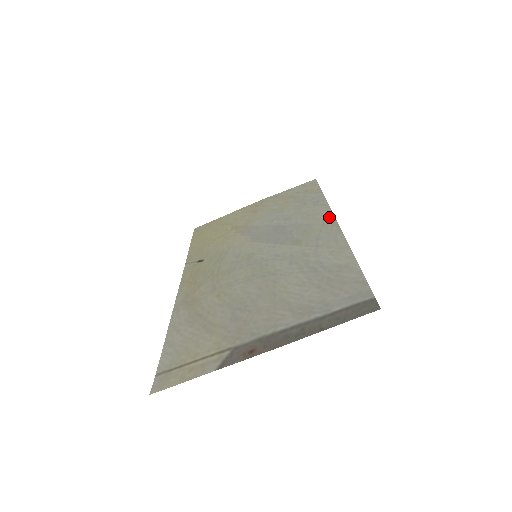
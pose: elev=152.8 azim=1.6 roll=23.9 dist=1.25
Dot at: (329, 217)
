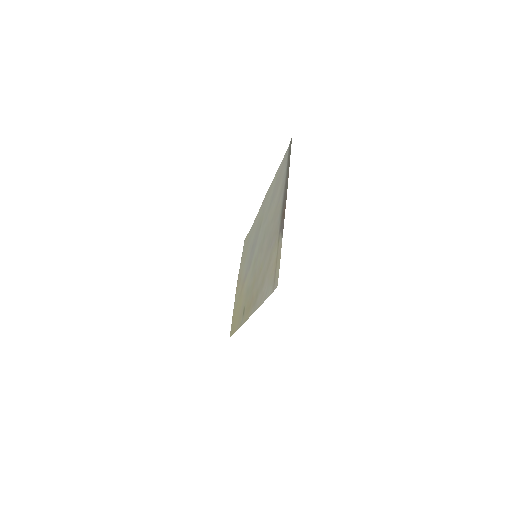
Dot at: occluded
